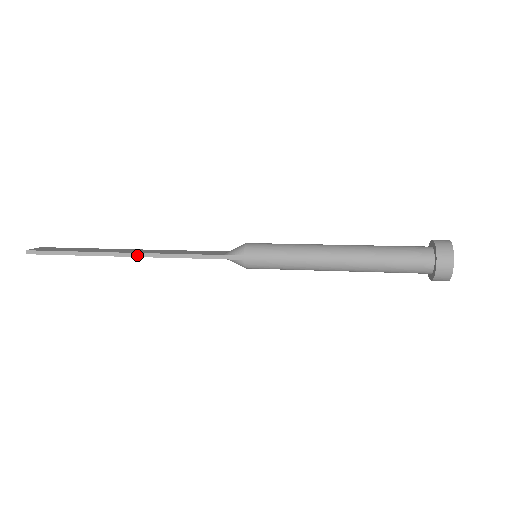
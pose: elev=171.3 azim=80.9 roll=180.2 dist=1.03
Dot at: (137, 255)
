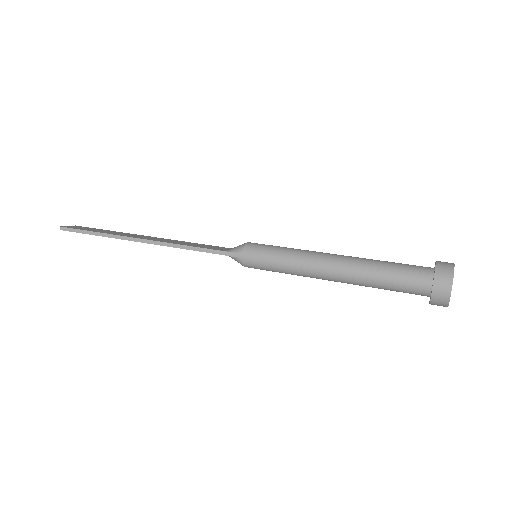
Dot at: (149, 242)
